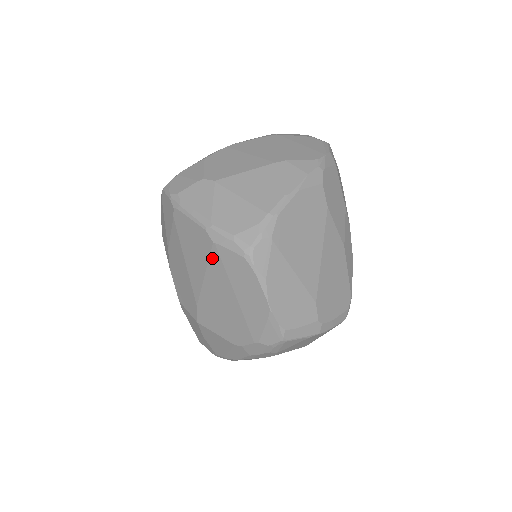
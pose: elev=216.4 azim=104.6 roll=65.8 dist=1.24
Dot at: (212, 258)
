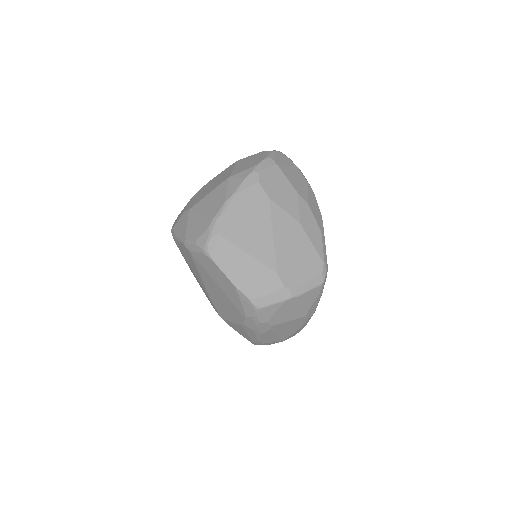
Dot at: (195, 263)
